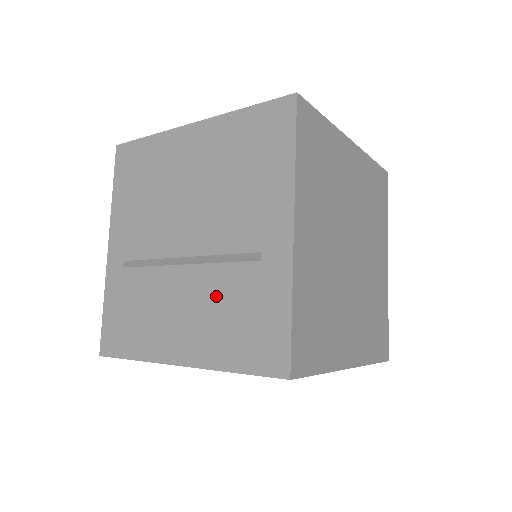
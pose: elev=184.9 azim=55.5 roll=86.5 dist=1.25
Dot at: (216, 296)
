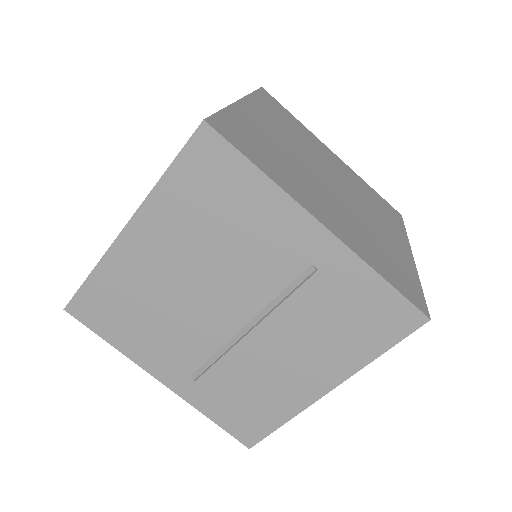
Dot at: occluded
